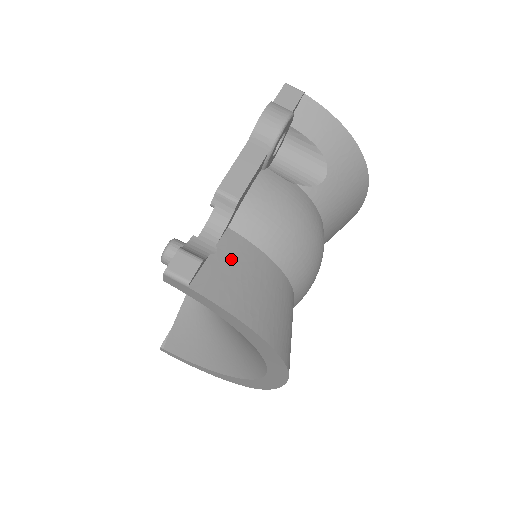
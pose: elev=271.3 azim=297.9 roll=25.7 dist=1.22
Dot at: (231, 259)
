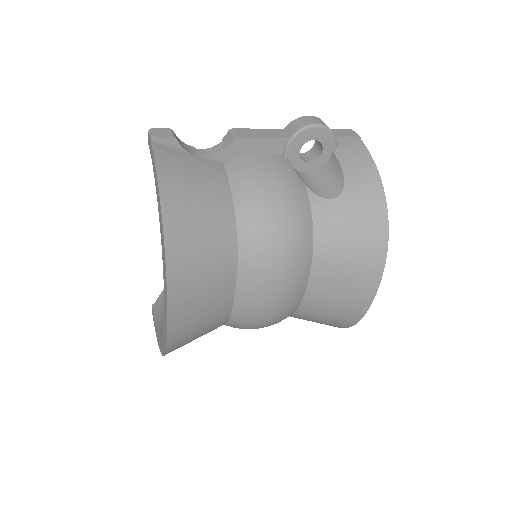
Dot at: (200, 165)
